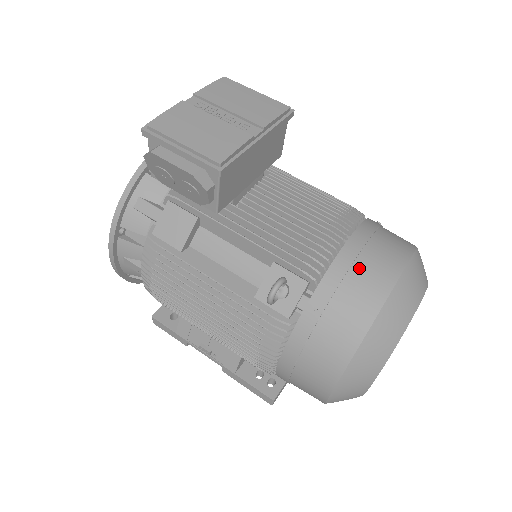
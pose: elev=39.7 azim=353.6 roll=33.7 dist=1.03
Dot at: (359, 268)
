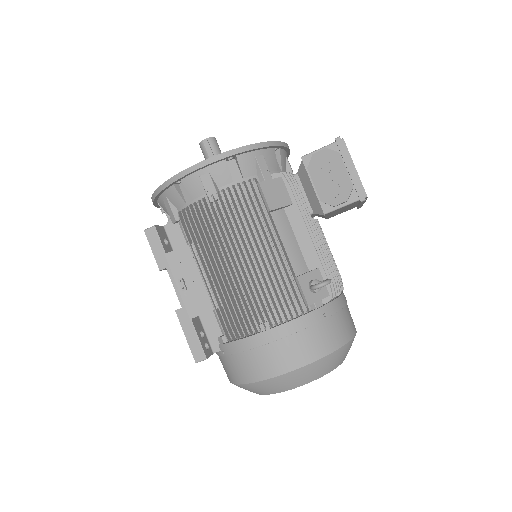
Dot at: (347, 311)
